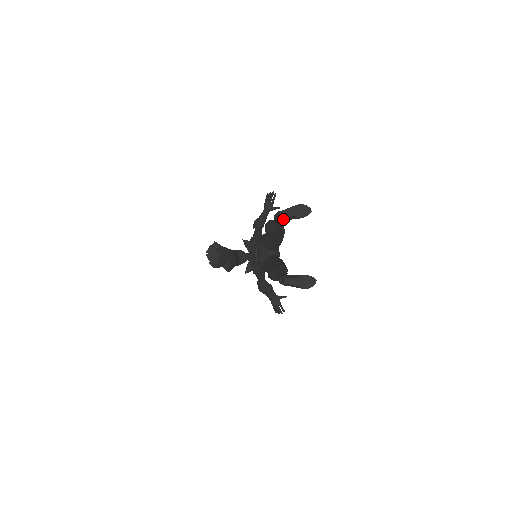
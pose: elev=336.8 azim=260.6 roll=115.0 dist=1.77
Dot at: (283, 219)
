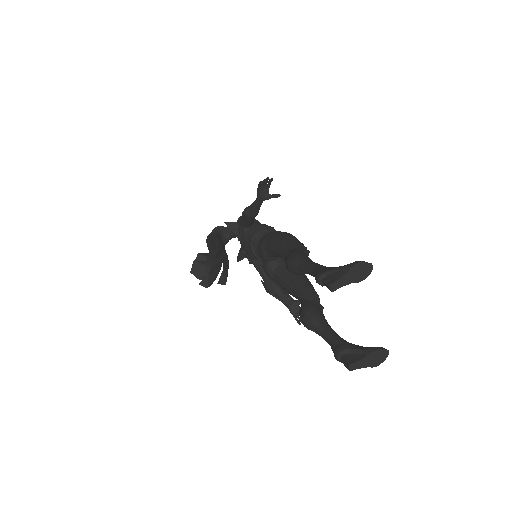
Dot at: occluded
